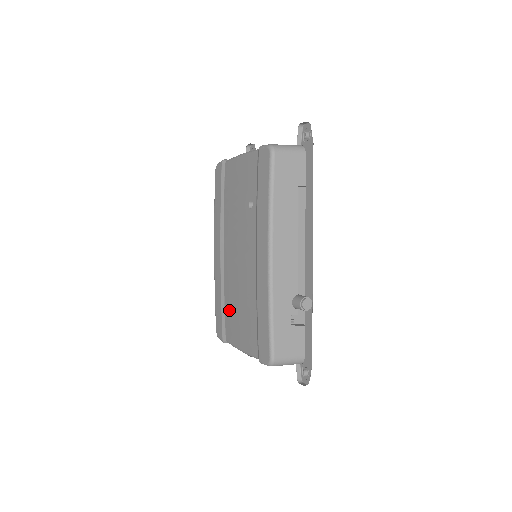
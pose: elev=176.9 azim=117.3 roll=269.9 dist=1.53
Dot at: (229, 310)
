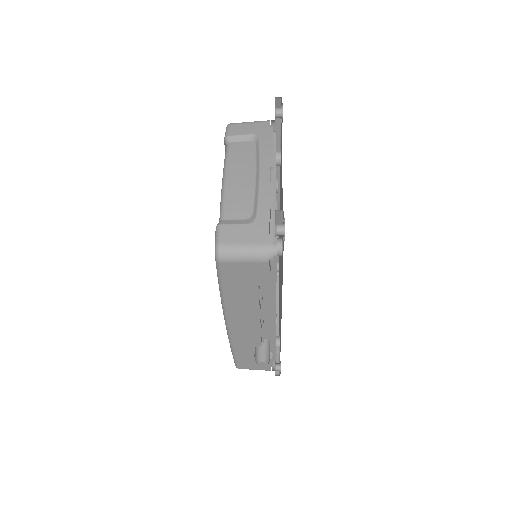
Dot at: occluded
